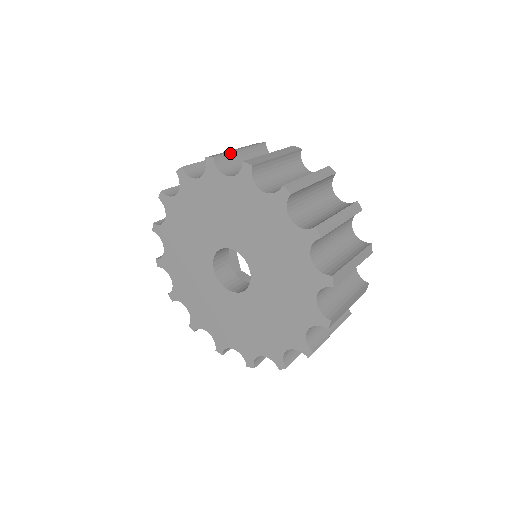
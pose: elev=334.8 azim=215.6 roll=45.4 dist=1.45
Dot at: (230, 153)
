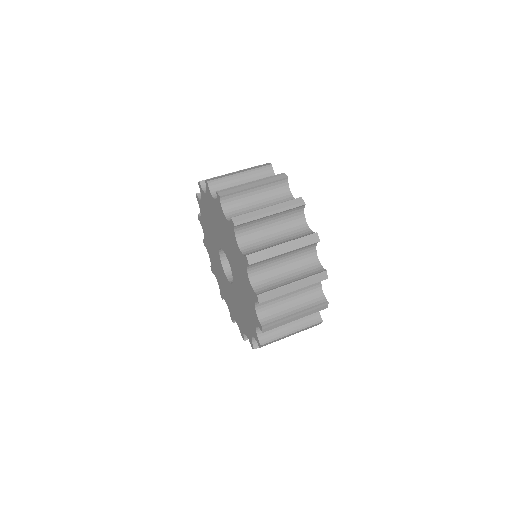
Dot at: occluded
